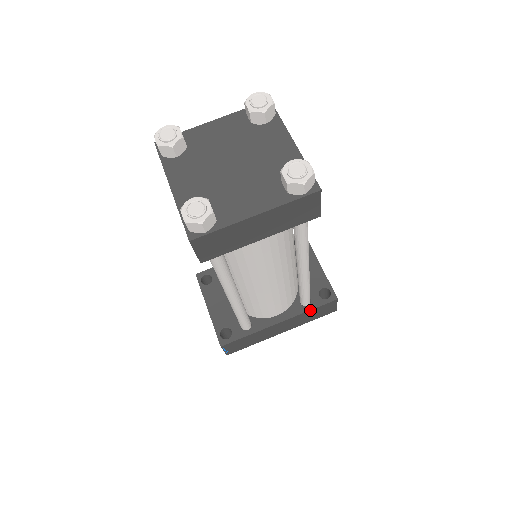
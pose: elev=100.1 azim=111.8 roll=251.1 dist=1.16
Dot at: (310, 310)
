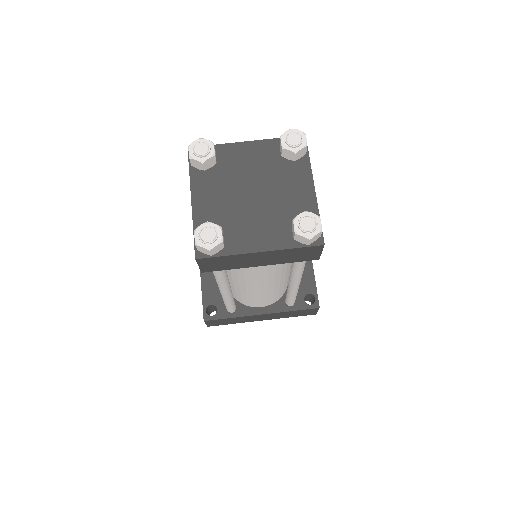
Dot at: (292, 311)
